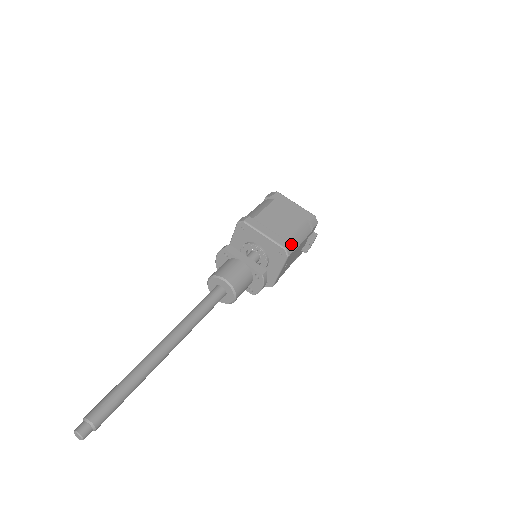
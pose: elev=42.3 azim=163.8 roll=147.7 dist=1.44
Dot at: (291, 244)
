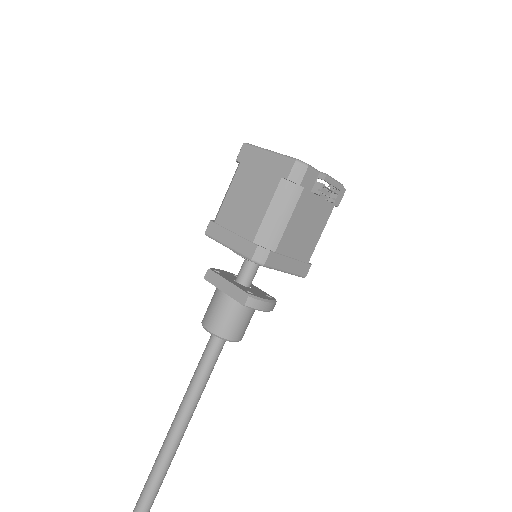
Dot at: (265, 241)
